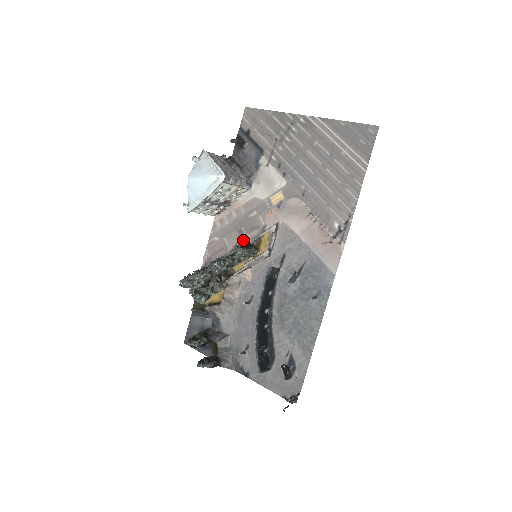
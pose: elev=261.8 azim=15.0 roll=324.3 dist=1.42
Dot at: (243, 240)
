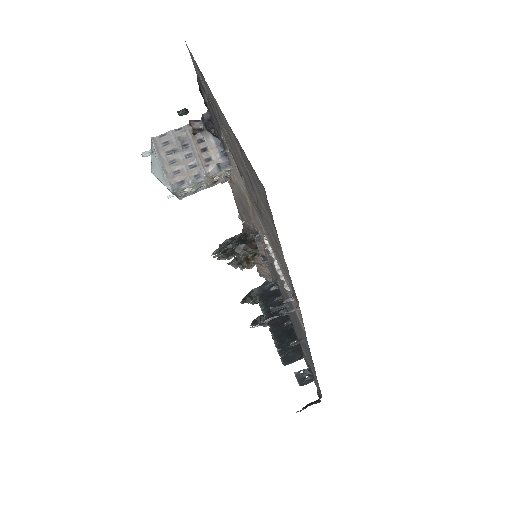
Dot at: (249, 225)
